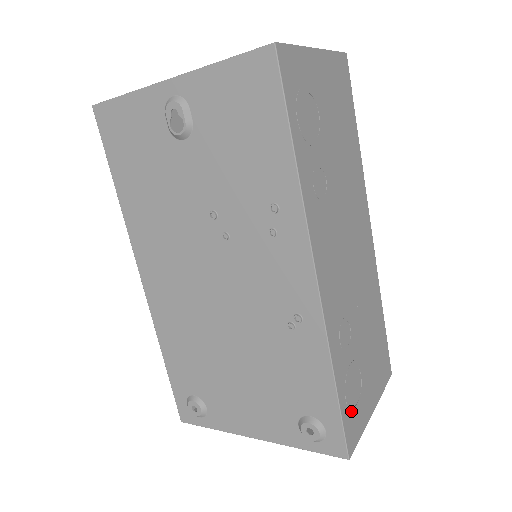
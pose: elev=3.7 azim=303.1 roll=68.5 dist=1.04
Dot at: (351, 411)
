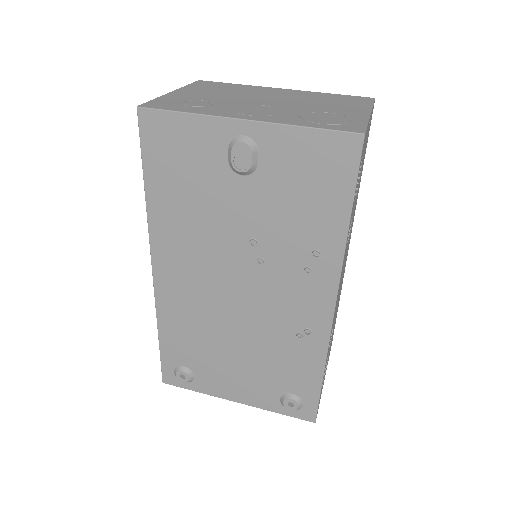
Dot at: occluded
